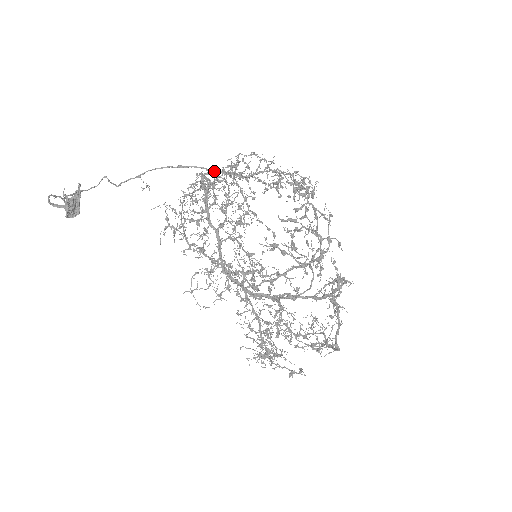
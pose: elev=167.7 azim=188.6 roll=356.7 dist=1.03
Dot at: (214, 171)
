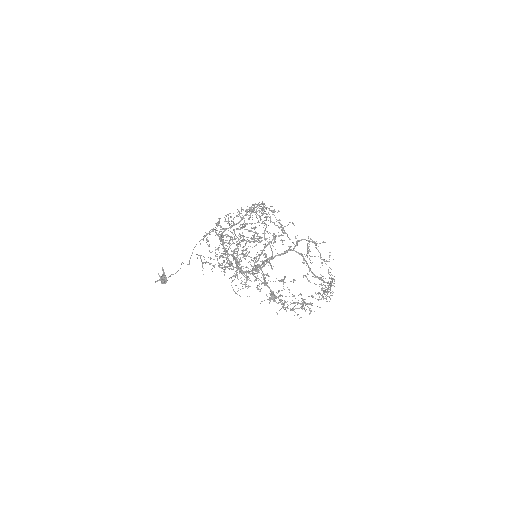
Dot at: occluded
